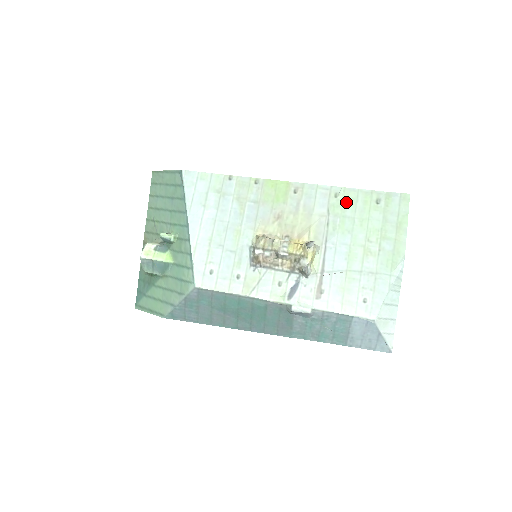
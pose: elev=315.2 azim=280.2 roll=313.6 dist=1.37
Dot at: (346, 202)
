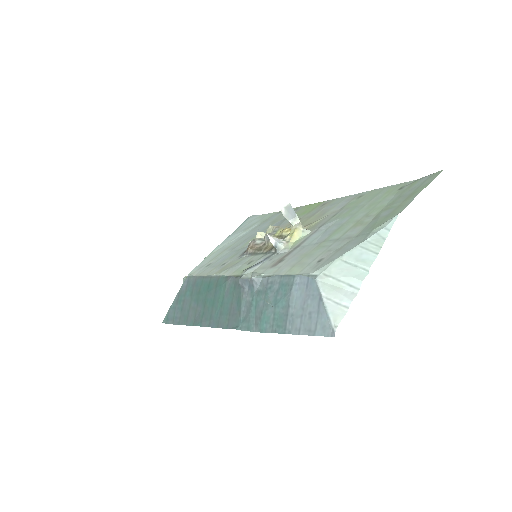
Dot at: (366, 198)
